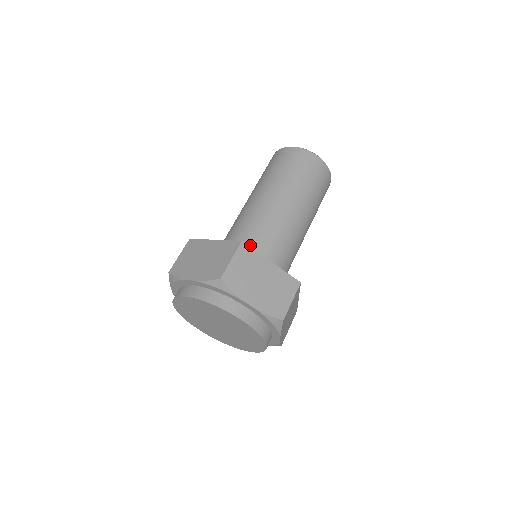
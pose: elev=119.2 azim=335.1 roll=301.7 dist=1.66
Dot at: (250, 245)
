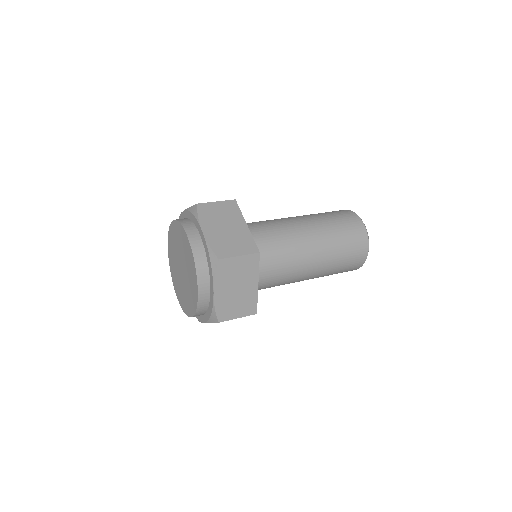
Dot at: (248, 225)
